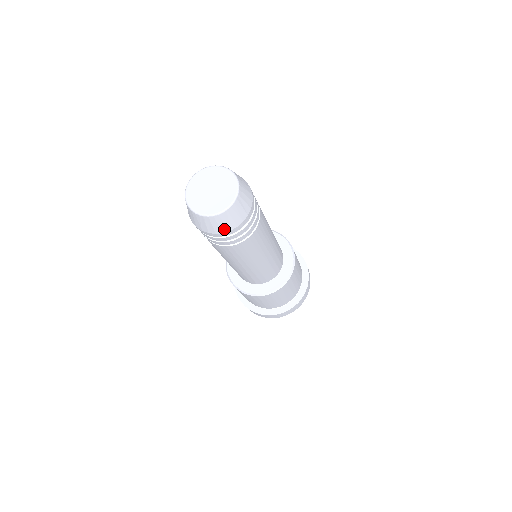
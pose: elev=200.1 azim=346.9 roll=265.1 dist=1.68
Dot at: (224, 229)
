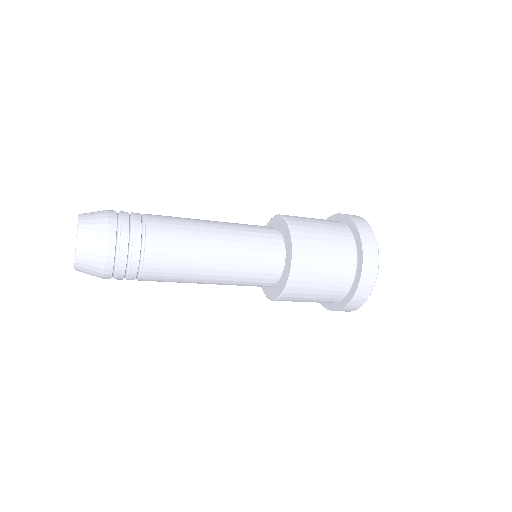
Dot at: occluded
